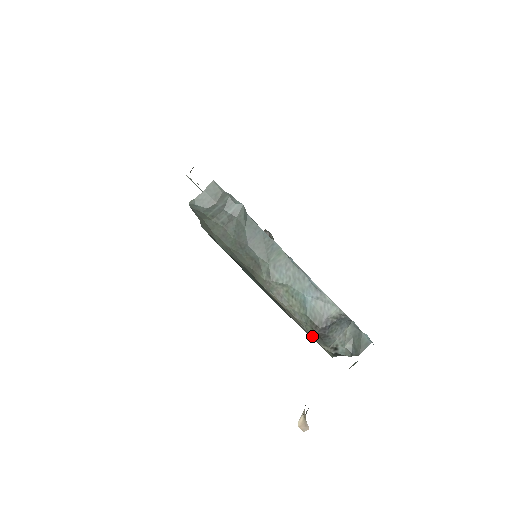
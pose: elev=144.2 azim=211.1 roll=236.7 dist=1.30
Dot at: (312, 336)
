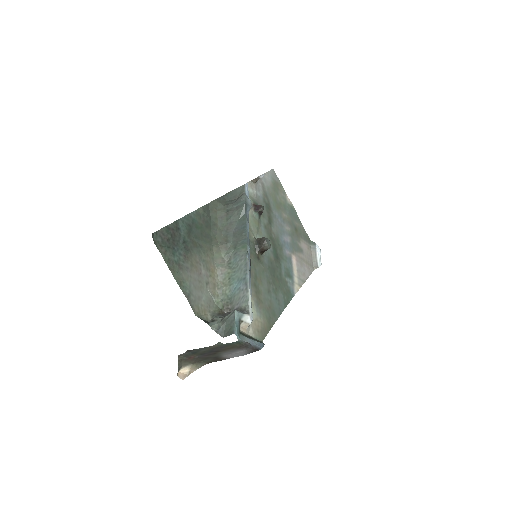
Dot at: (214, 307)
